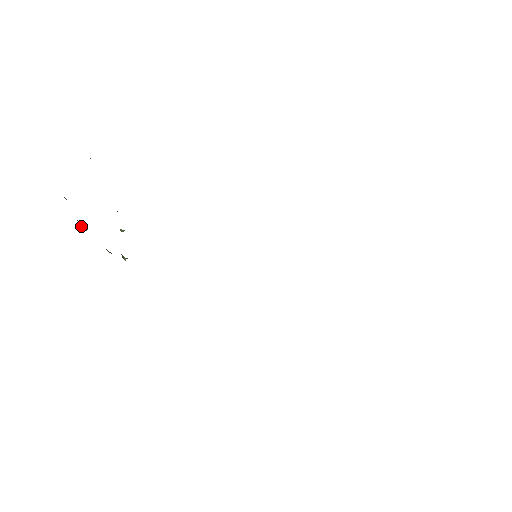
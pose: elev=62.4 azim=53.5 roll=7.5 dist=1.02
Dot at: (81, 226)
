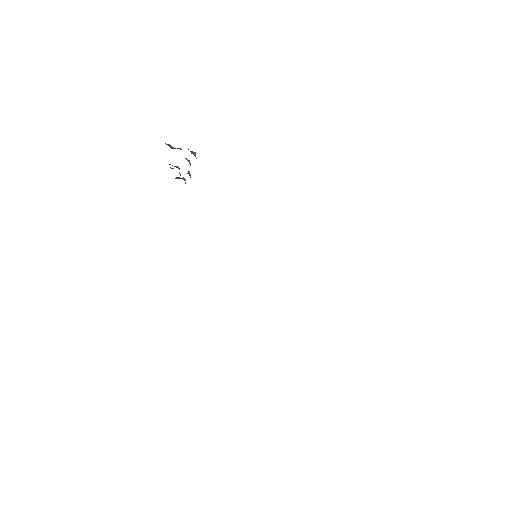
Dot at: occluded
